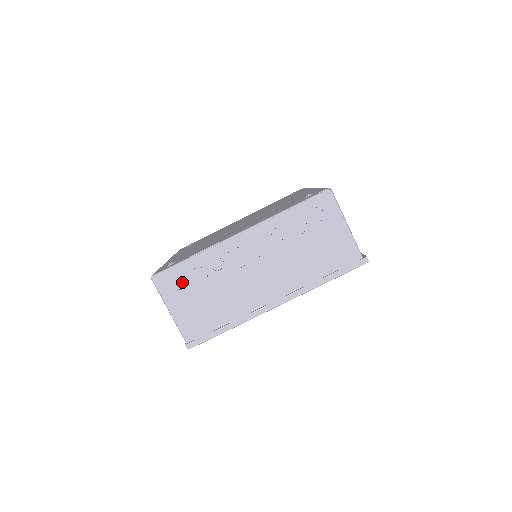
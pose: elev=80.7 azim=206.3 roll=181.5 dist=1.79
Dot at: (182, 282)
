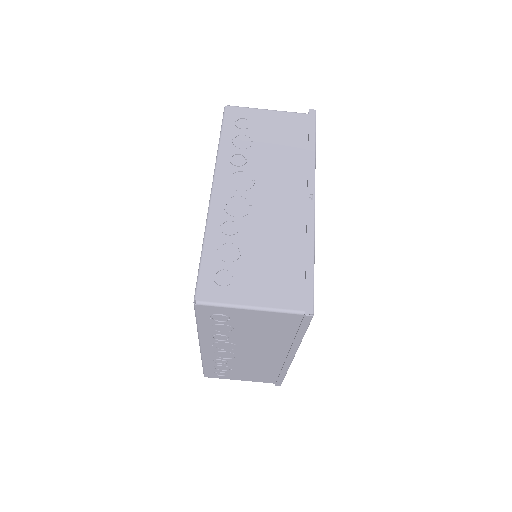
Dot at: (221, 373)
